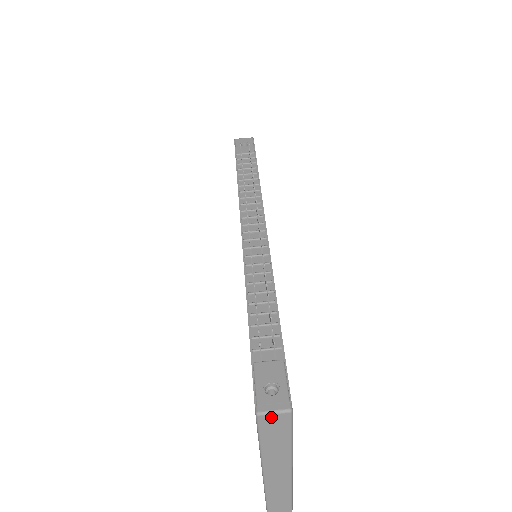
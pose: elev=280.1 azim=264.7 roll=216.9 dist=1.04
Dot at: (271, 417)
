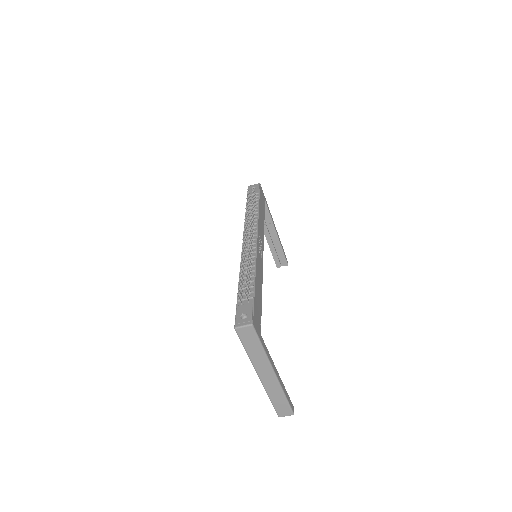
Dot at: (243, 330)
